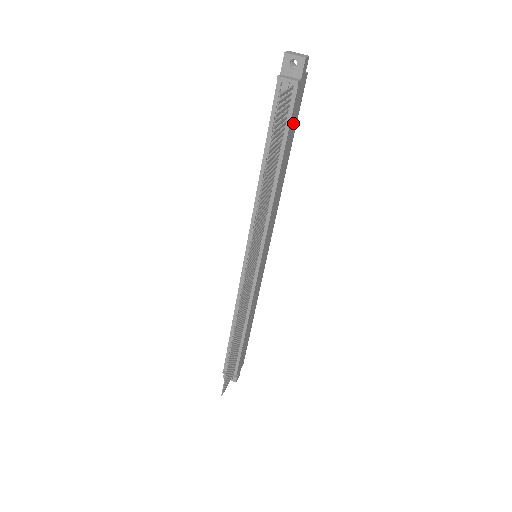
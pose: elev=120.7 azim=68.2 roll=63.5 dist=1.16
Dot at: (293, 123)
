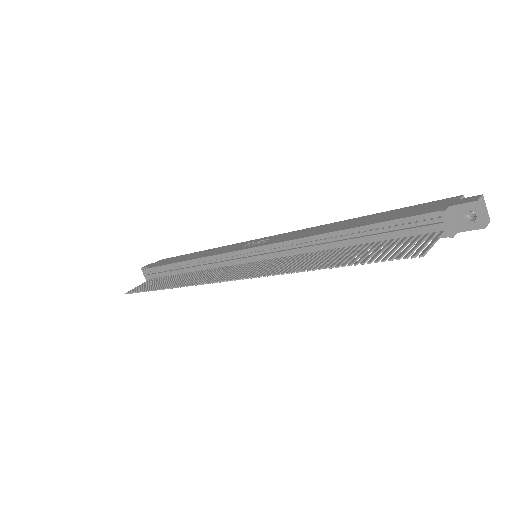
Dot at: occluded
